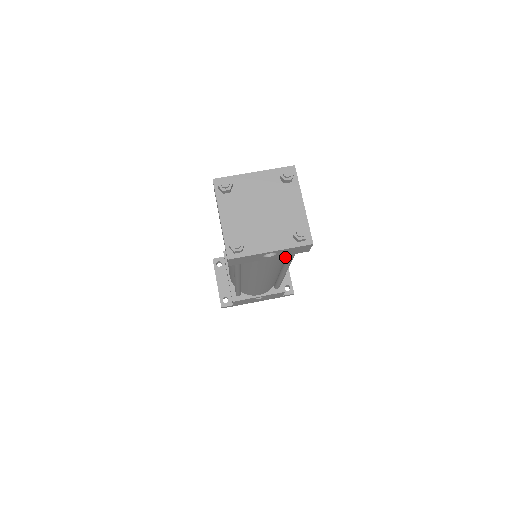
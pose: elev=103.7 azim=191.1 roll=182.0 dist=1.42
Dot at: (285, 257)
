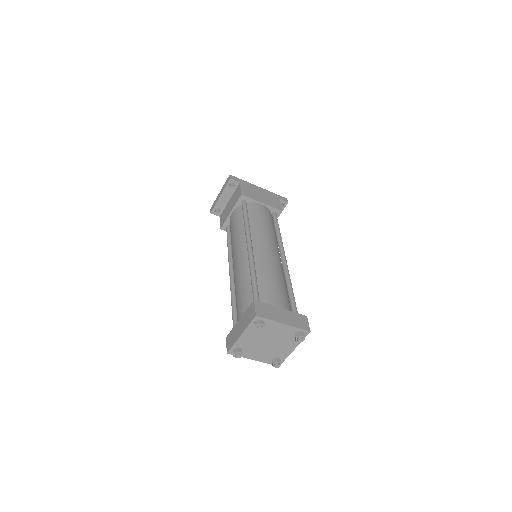
Dot at: occluded
